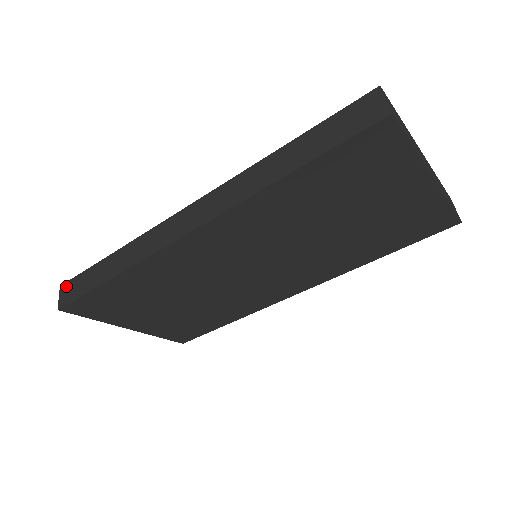
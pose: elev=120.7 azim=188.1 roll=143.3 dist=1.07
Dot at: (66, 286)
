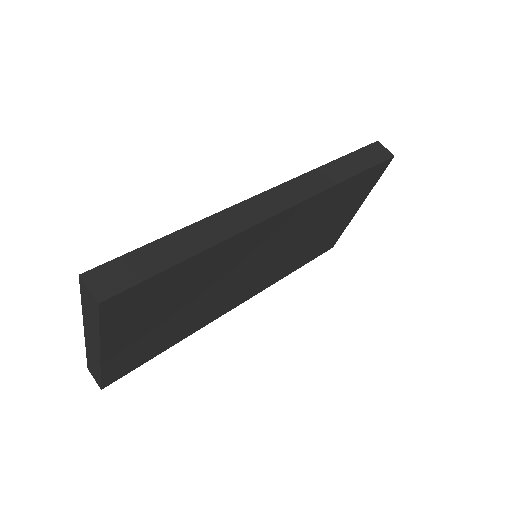
Dot at: (98, 272)
